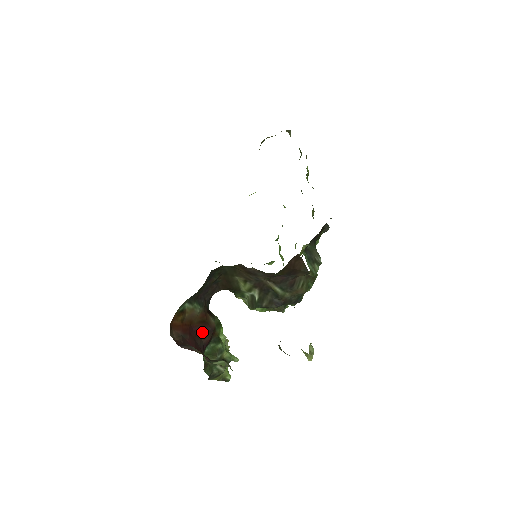
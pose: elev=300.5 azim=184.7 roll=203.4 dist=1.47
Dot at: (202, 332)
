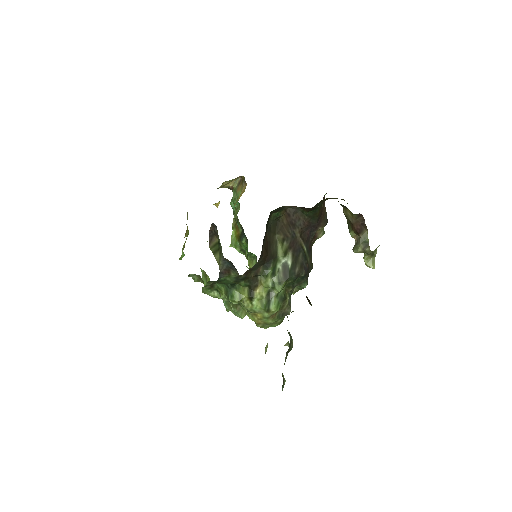
Dot at: occluded
